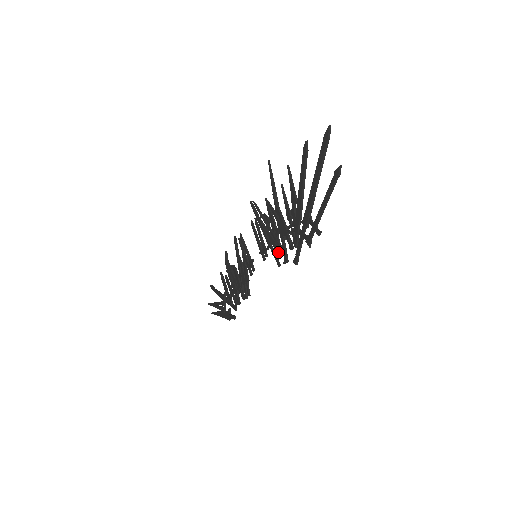
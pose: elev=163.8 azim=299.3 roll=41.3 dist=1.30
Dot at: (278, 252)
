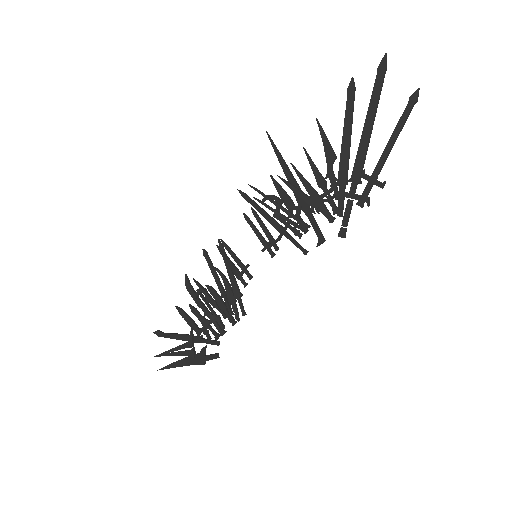
Dot at: (301, 236)
